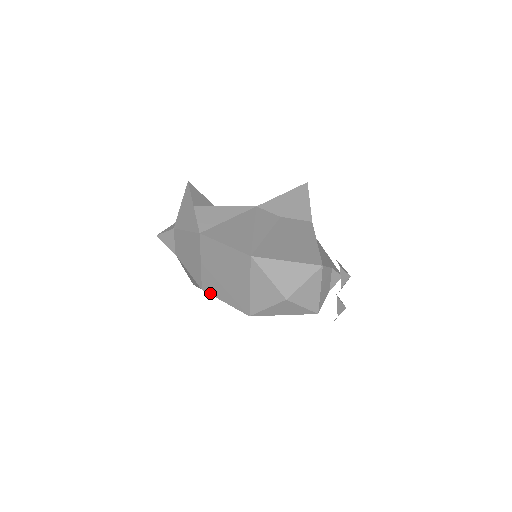
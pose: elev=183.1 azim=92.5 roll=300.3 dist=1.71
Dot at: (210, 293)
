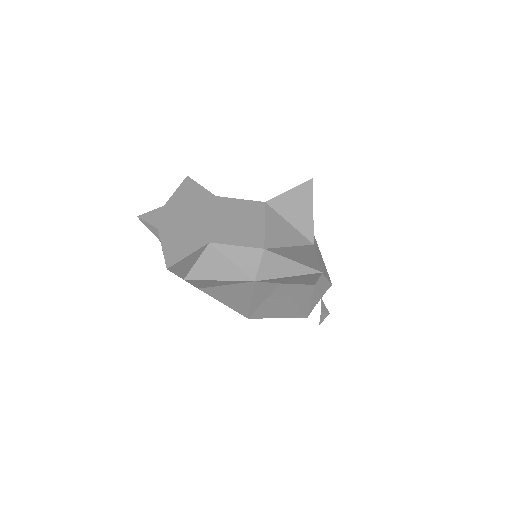
Dot at: occluded
